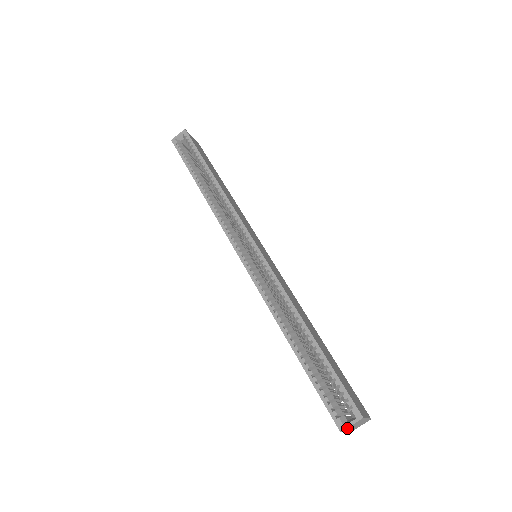
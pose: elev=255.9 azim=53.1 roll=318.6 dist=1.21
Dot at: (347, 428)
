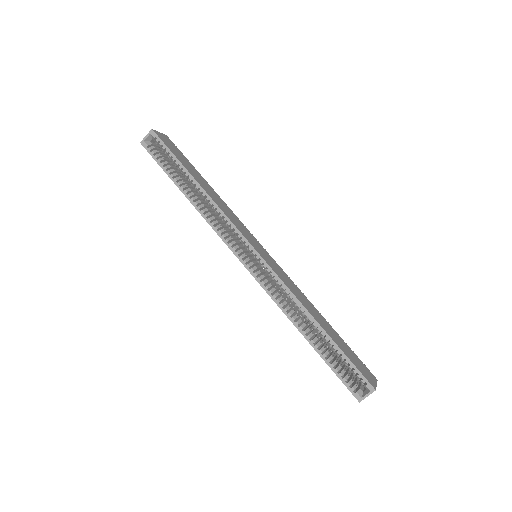
Dot at: (364, 398)
